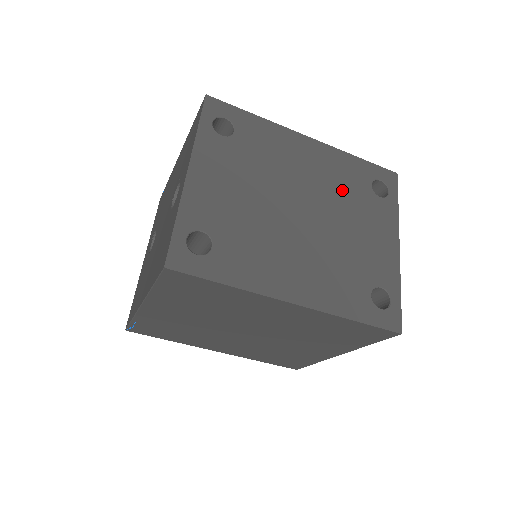
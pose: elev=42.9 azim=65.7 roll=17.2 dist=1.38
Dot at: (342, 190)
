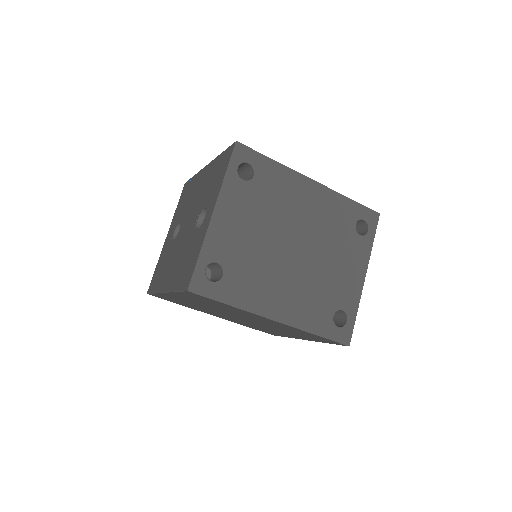
Dot at: (331, 229)
